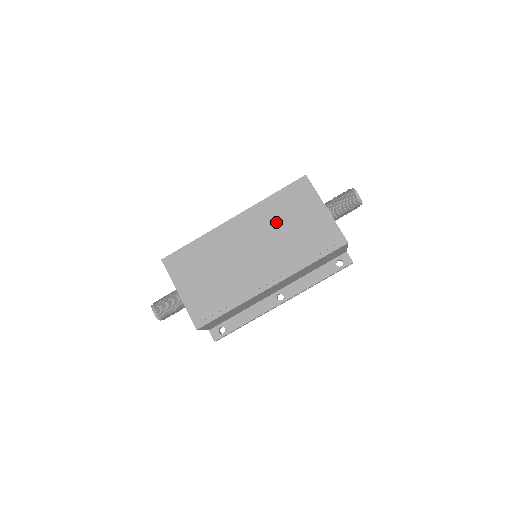
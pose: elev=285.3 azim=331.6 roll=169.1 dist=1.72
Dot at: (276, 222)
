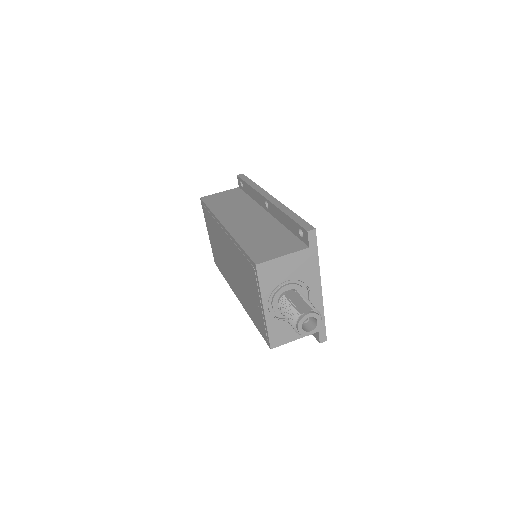
Dot at: (240, 268)
